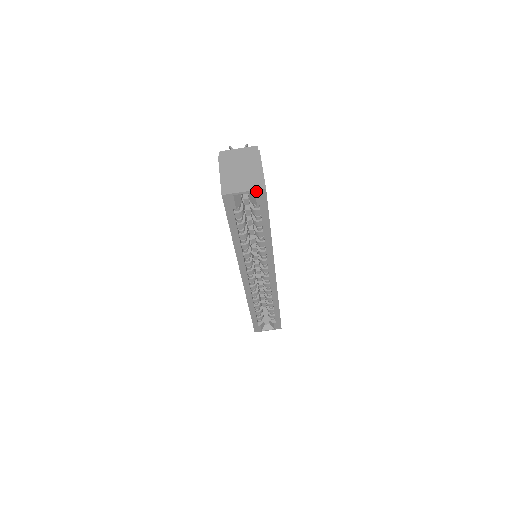
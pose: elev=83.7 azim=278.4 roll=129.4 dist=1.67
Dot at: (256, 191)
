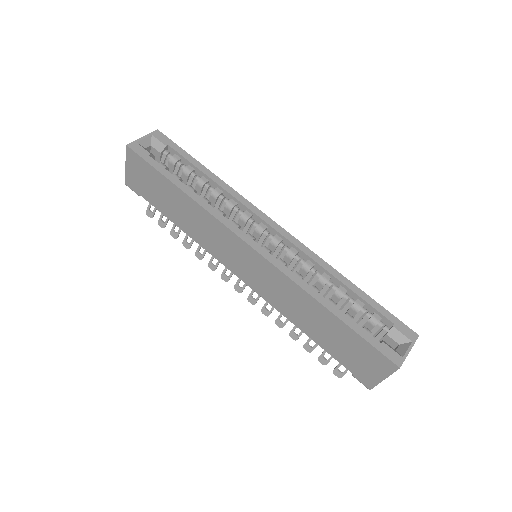
Dot at: (152, 134)
